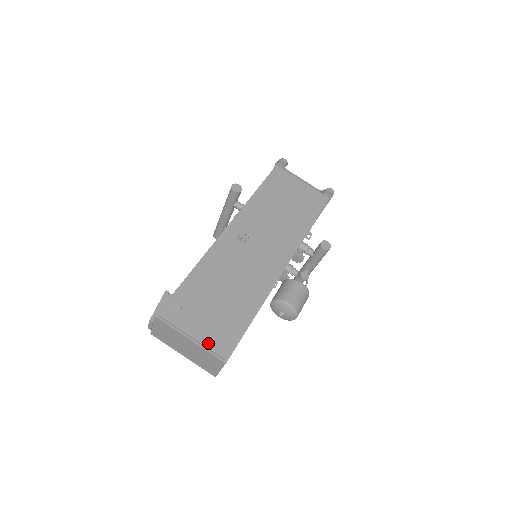
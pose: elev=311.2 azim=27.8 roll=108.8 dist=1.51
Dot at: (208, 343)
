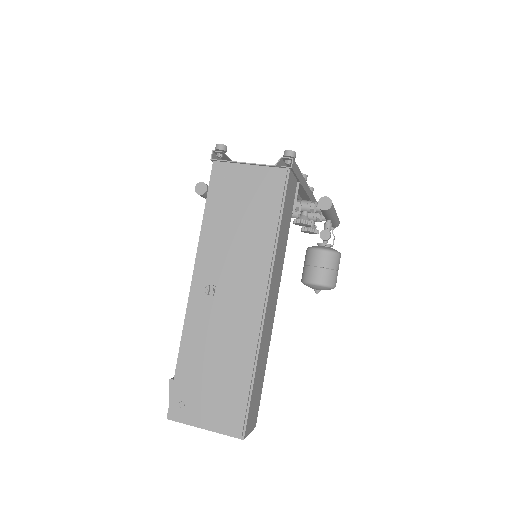
Dot at: (220, 428)
